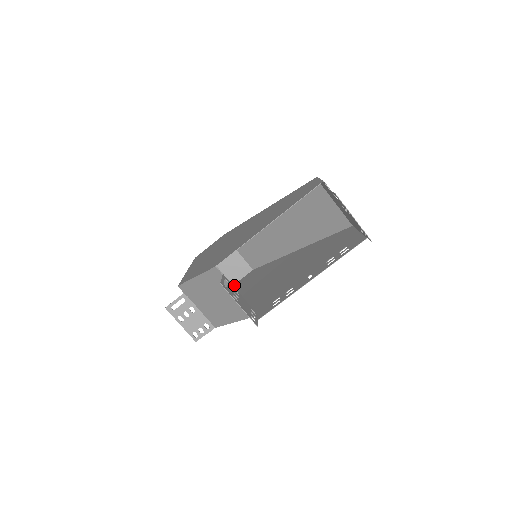
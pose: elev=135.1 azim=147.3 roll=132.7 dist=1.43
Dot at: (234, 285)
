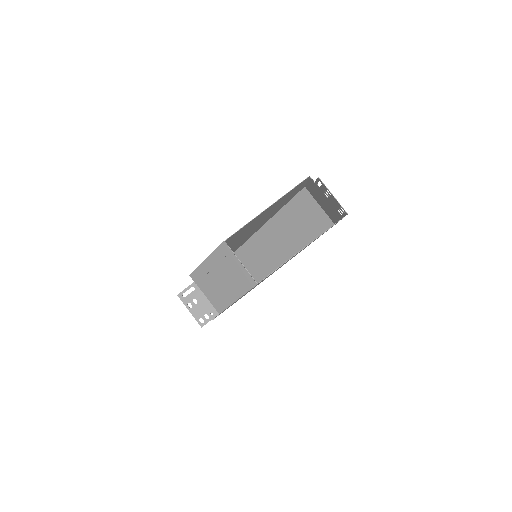
Dot at: occluded
